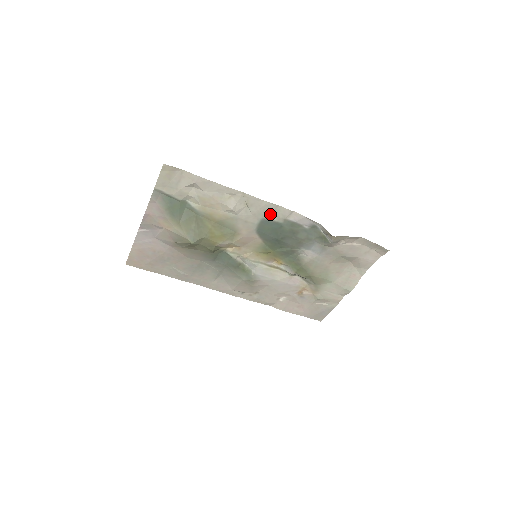
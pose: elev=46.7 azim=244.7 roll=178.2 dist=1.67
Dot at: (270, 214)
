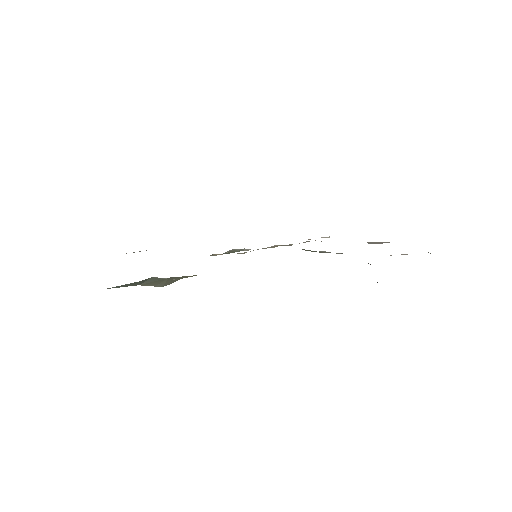
Dot at: occluded
